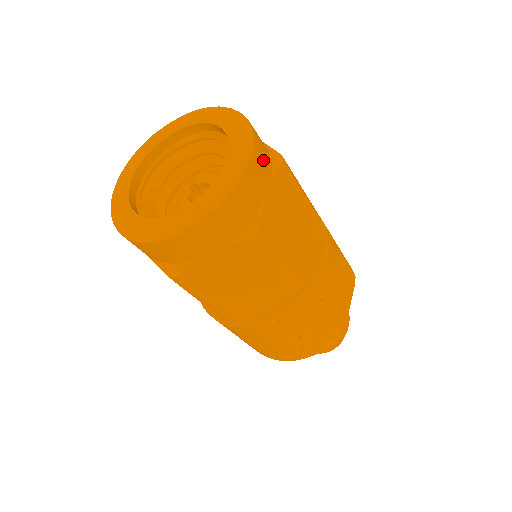
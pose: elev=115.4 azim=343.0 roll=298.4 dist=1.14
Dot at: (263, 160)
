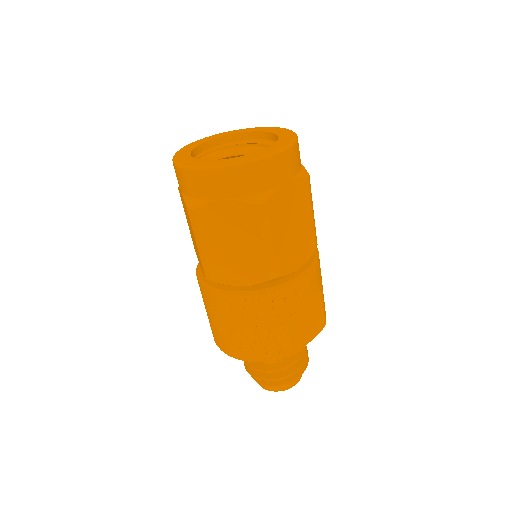
Dot at: (293, 162)
